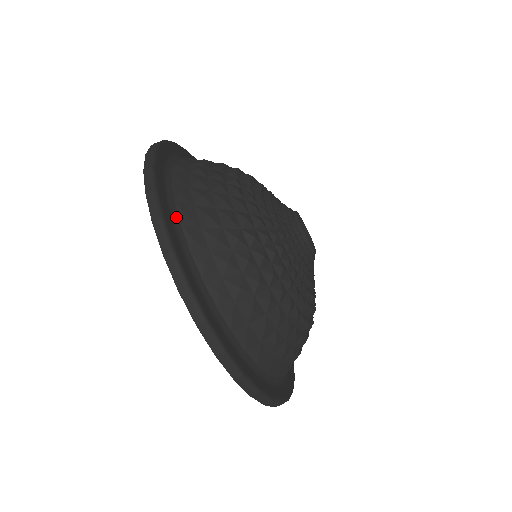
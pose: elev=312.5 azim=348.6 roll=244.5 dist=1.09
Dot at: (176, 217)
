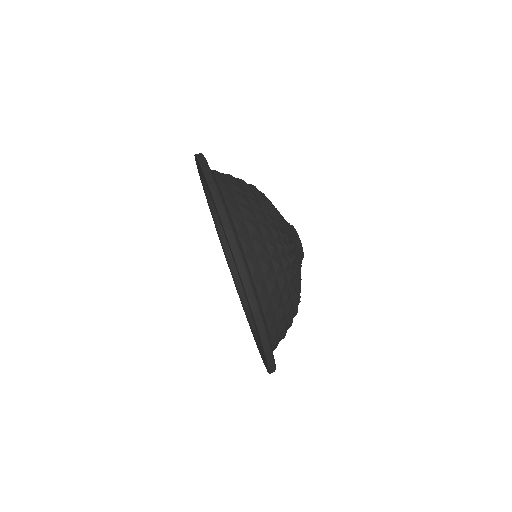
Dot at: (215, 180)
